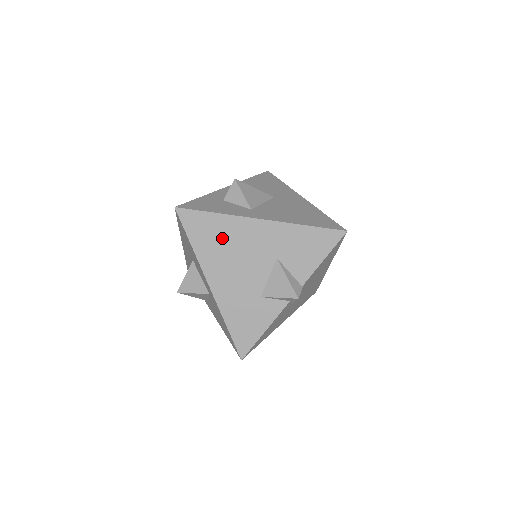
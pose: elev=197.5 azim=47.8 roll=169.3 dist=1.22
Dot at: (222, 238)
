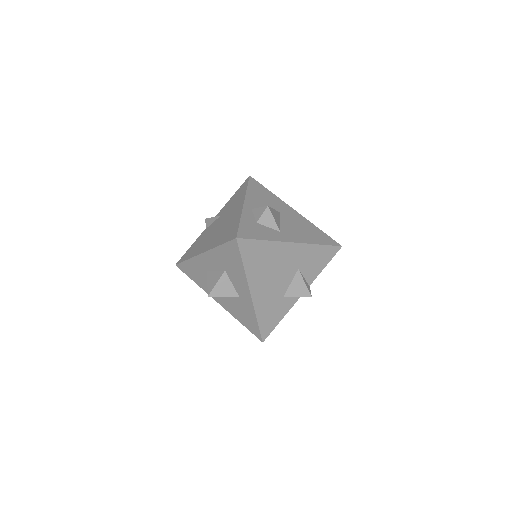
Dot at: (266, 259)
